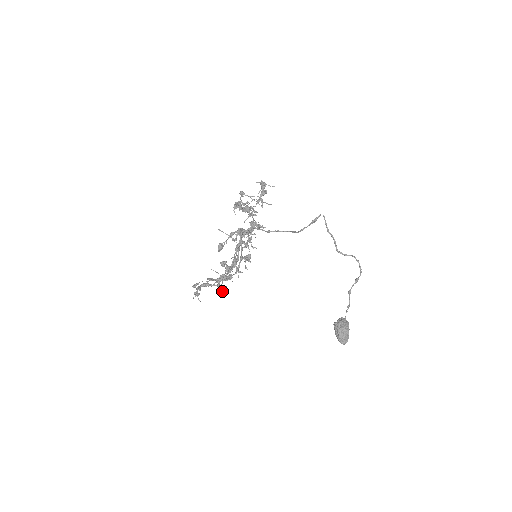
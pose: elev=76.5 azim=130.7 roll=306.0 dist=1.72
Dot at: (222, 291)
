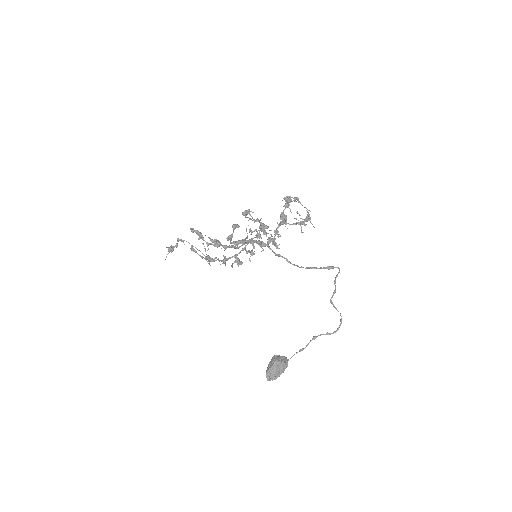
Dot at: (208, 249)
